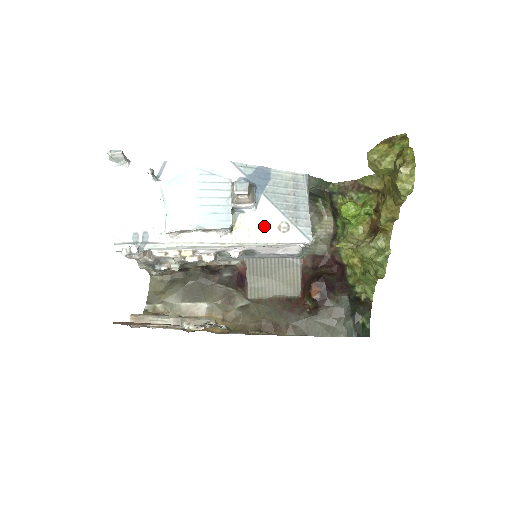
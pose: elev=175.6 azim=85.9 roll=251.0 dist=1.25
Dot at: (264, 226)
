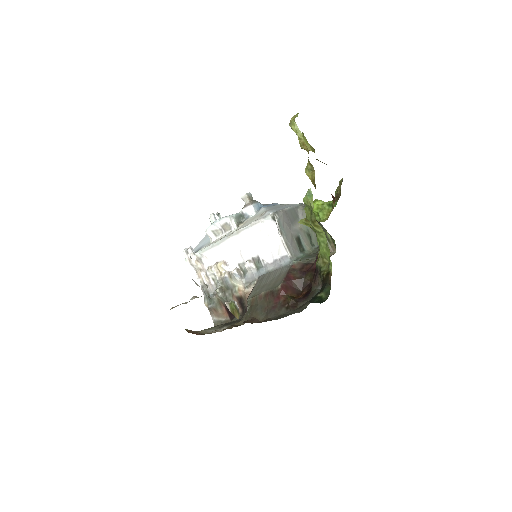
Dot at: (255, 218)
